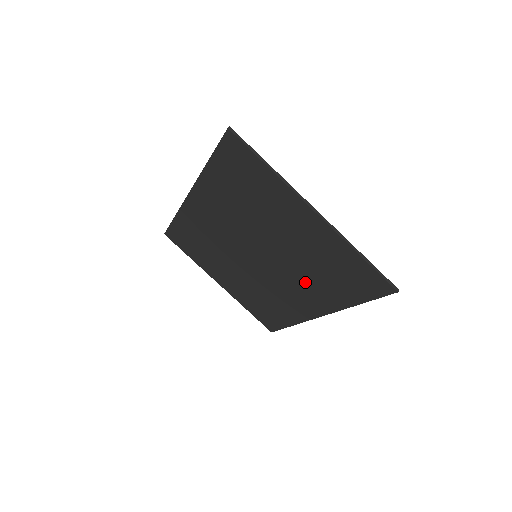
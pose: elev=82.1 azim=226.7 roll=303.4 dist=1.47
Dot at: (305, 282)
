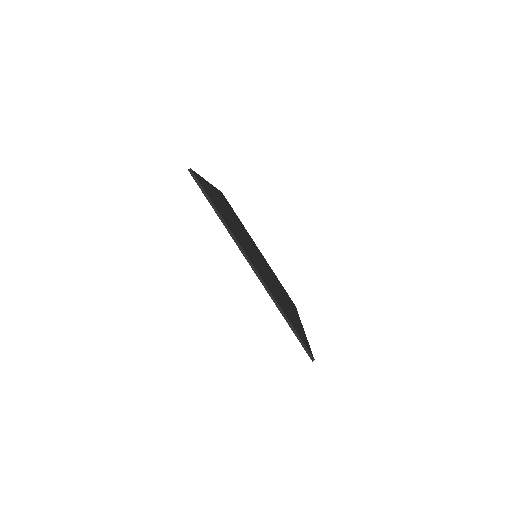
Dot at: occluded
